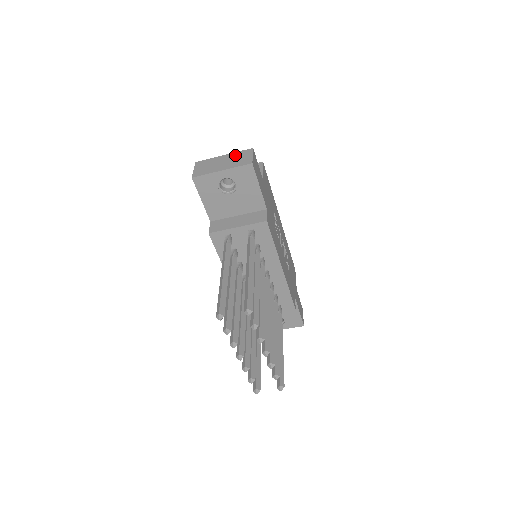
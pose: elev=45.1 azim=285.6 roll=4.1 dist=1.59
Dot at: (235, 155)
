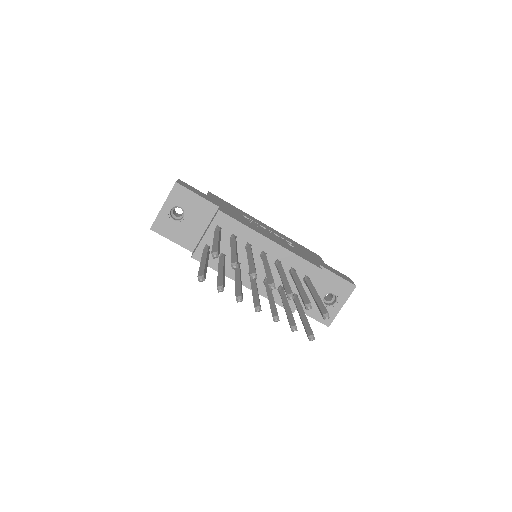
Dot at: occluded
